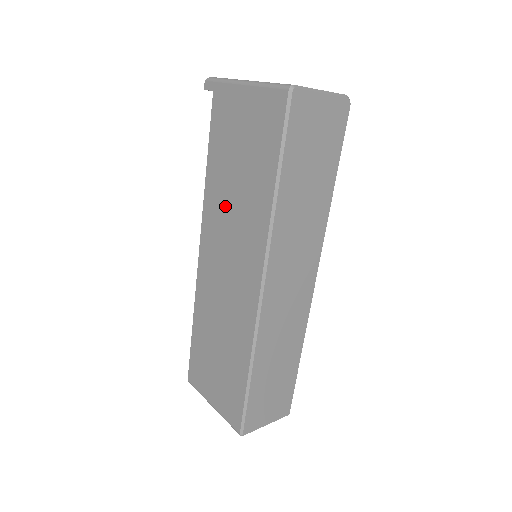
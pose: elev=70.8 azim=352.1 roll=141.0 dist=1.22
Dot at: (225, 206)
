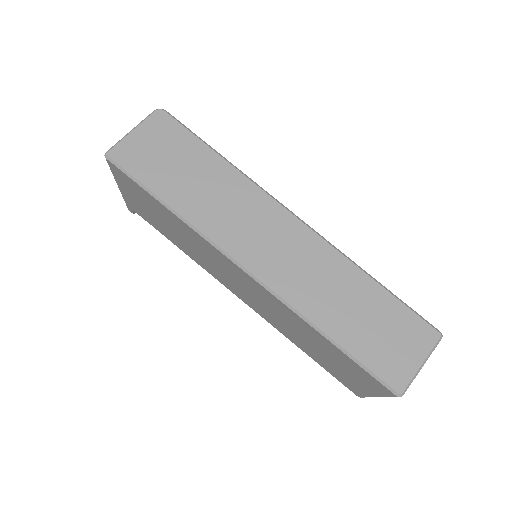
Dot at: (197, 254)
